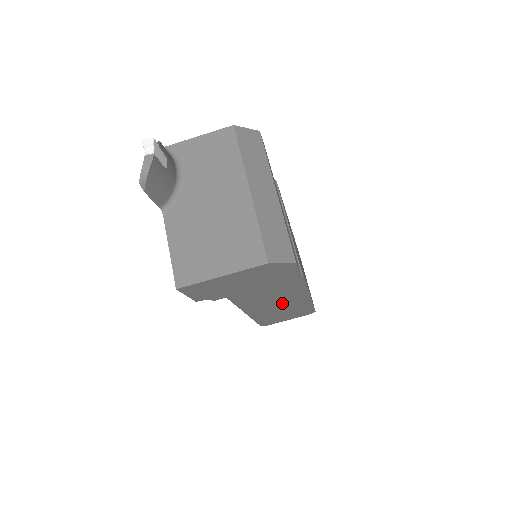
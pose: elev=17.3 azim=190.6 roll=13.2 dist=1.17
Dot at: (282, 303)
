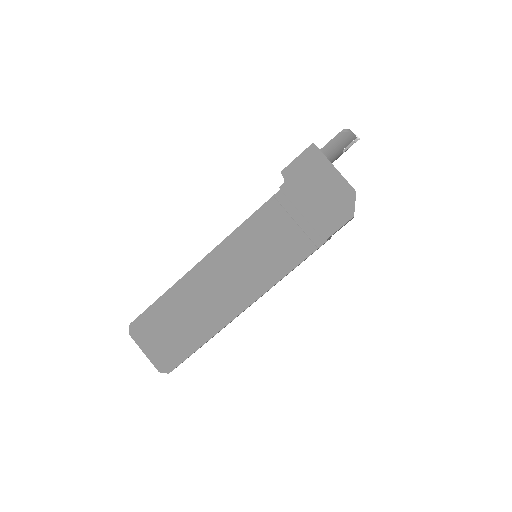
Dot at: (212, 301)
